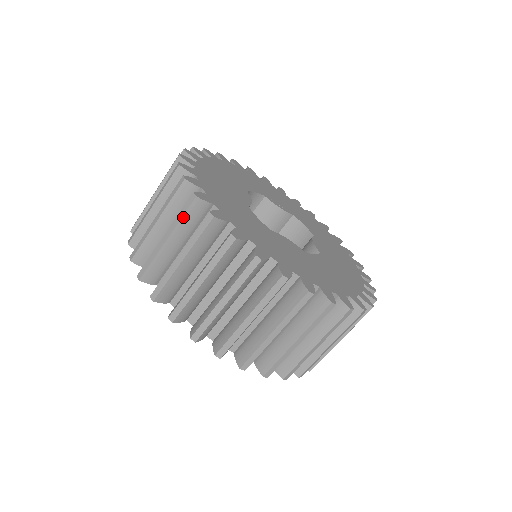
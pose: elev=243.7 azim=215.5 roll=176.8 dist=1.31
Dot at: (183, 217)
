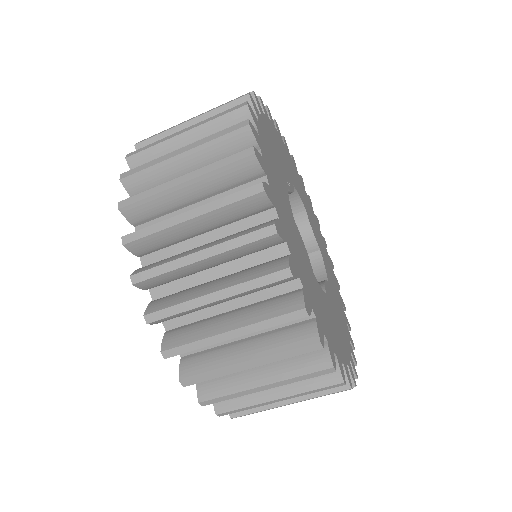
Dot at: (304, 379)
